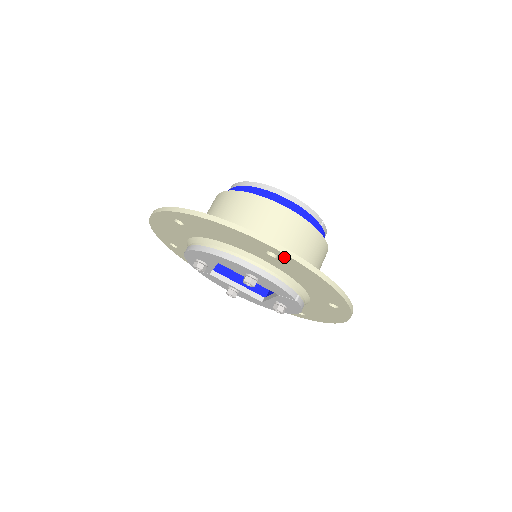
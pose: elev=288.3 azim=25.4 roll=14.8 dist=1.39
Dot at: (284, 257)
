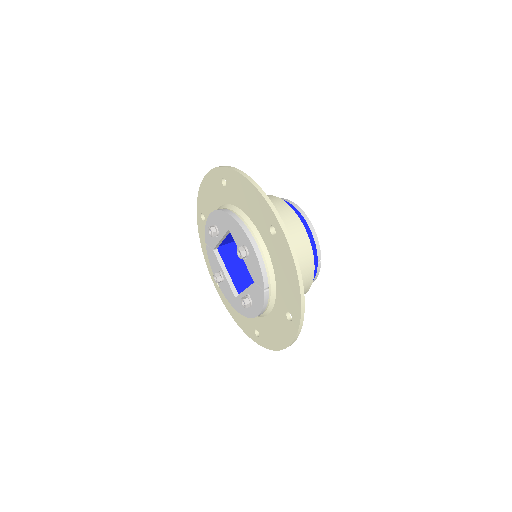
Dot at: (280, 234)
